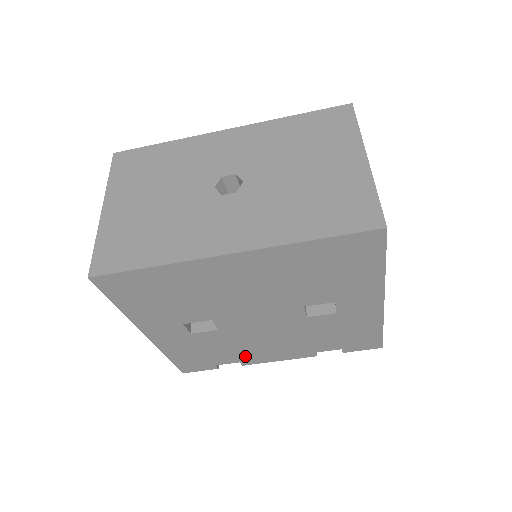
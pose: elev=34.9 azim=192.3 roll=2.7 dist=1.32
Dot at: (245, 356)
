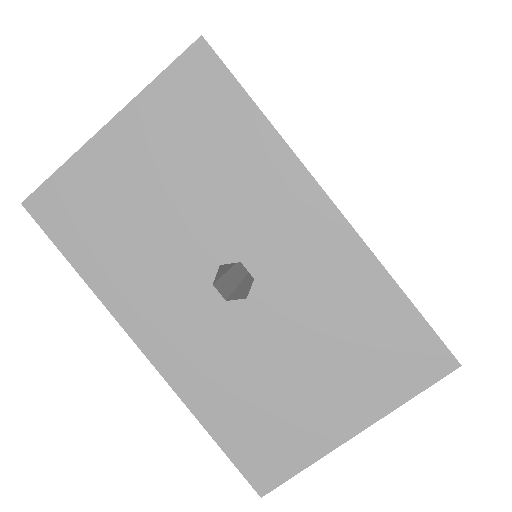
Dot at: occluded
